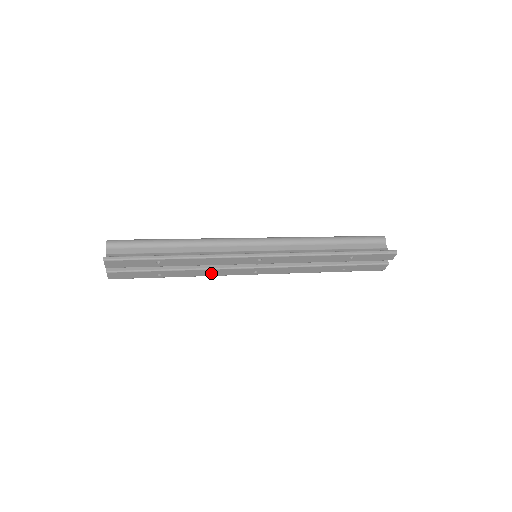
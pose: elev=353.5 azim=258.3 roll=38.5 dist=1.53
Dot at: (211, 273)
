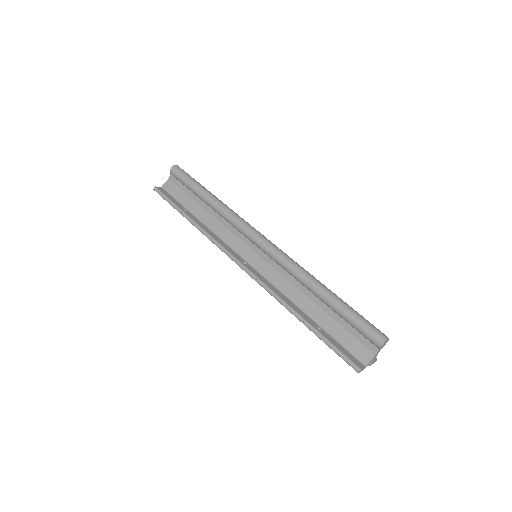
Dot at: occluded
